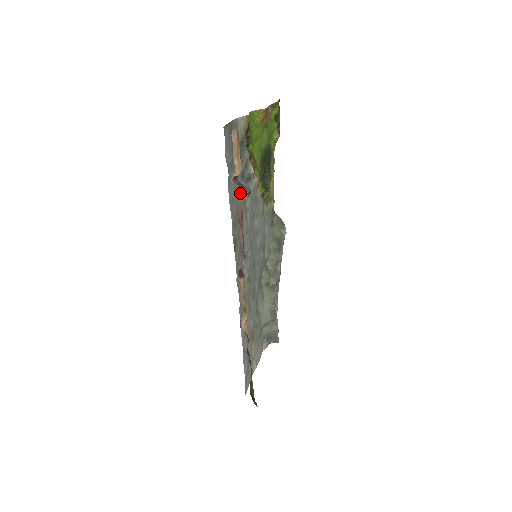
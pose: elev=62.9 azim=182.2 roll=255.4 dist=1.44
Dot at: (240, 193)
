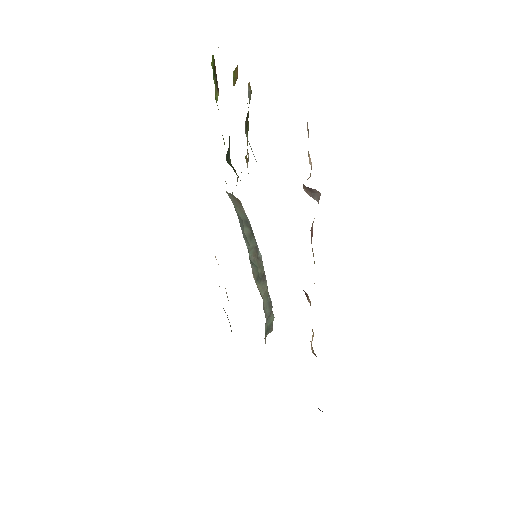
Dot at: occluded
